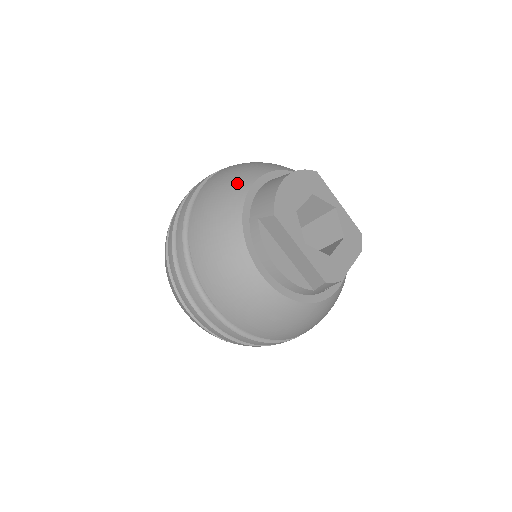
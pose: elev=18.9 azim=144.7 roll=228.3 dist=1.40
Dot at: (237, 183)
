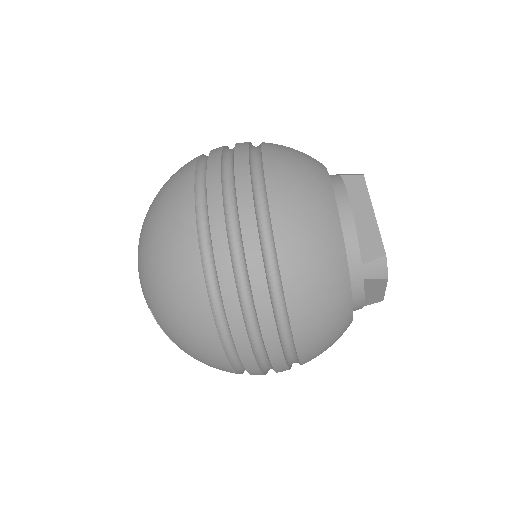
Dot at: occluded
